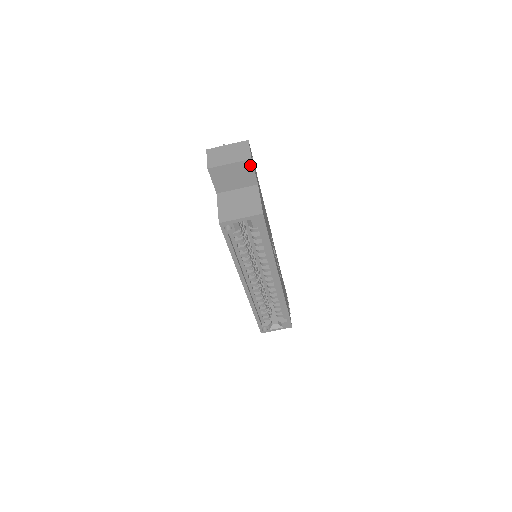
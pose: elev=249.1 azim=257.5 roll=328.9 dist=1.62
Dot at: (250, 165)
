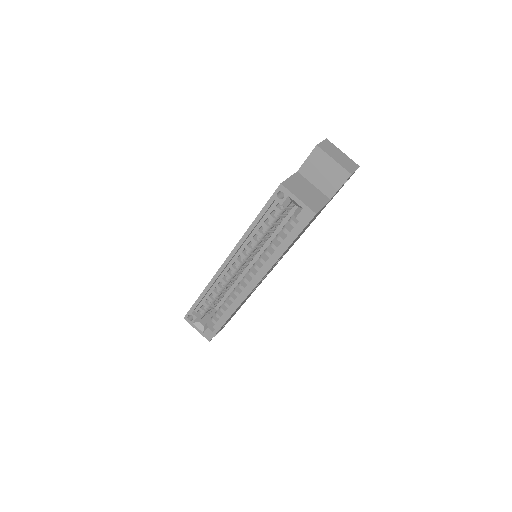
Dot at: (345, 178)
